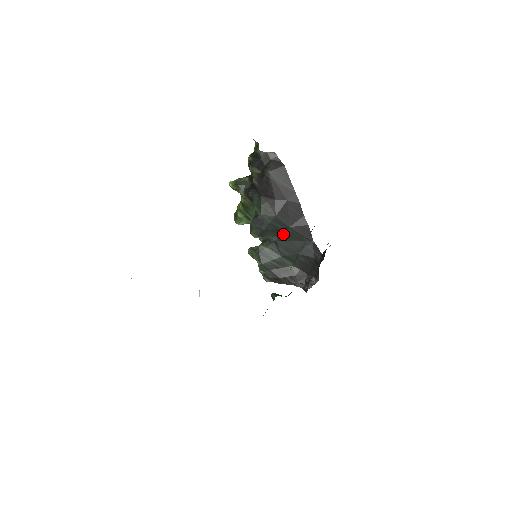
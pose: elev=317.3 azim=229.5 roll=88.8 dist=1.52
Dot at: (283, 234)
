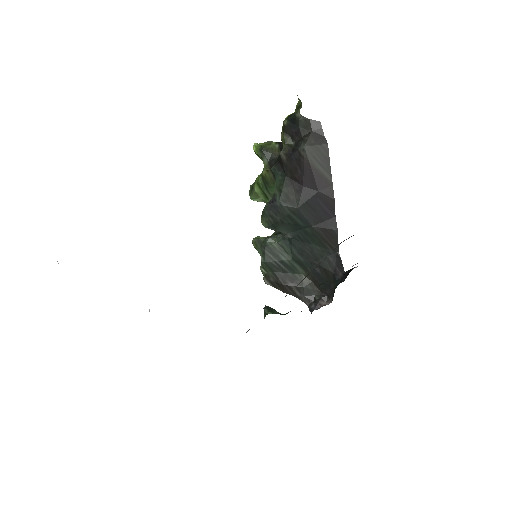
Dot at: (302, 232)
